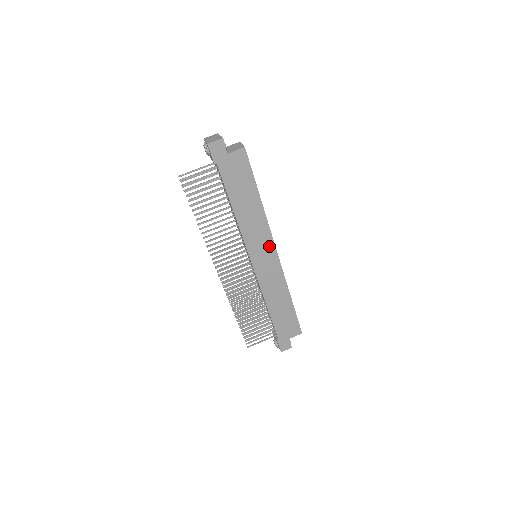
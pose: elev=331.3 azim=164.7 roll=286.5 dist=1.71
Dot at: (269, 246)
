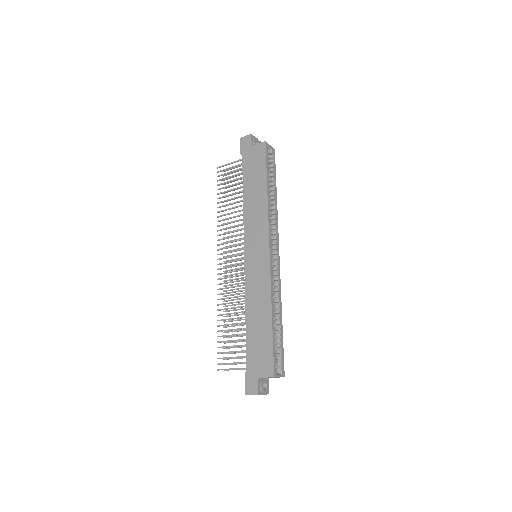
Dot at: (264, 240)
